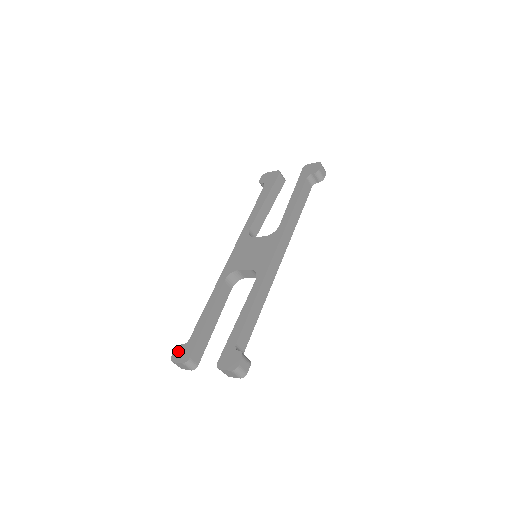
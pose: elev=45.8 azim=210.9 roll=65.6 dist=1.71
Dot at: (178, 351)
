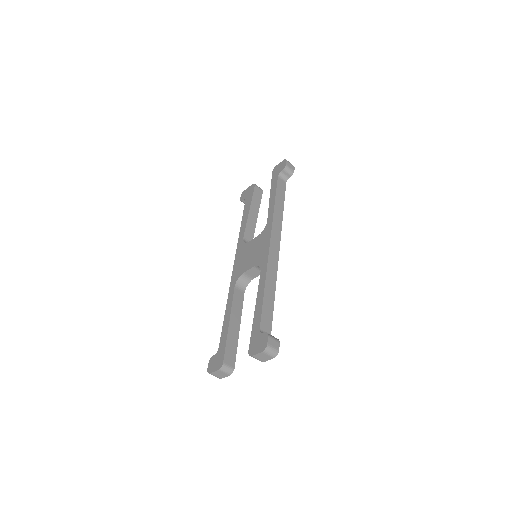
Dot at: (212, 362)
